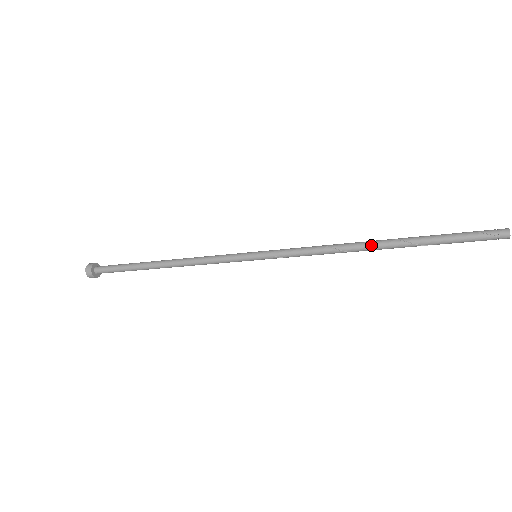
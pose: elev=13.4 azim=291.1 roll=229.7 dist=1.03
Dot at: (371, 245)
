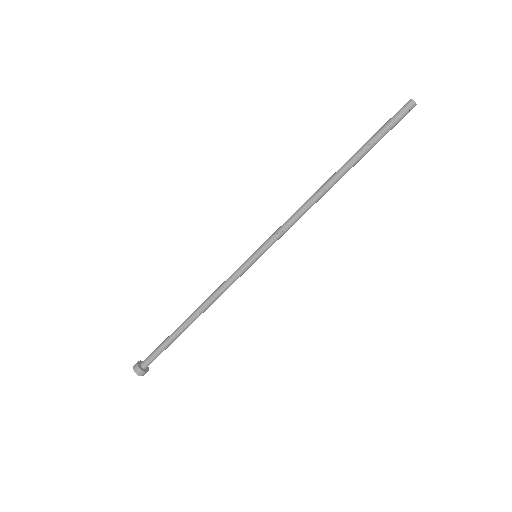
Dot at: (329, 180)
